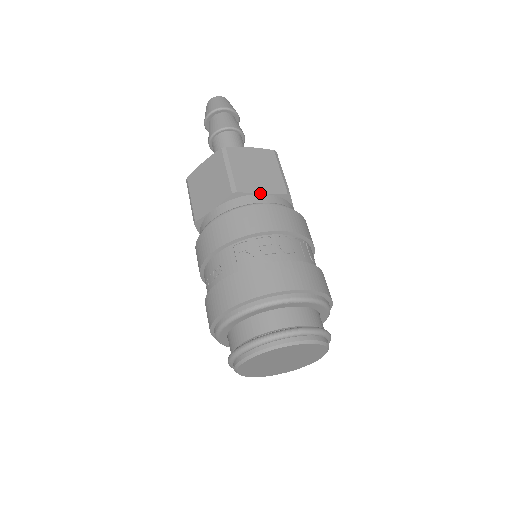
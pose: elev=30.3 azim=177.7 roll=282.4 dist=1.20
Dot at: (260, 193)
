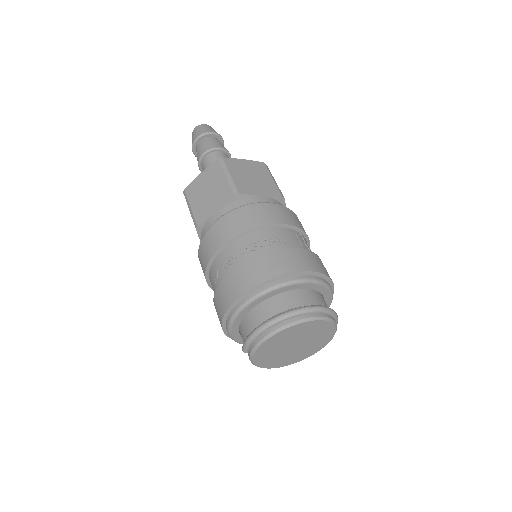
Dot at: occluded
